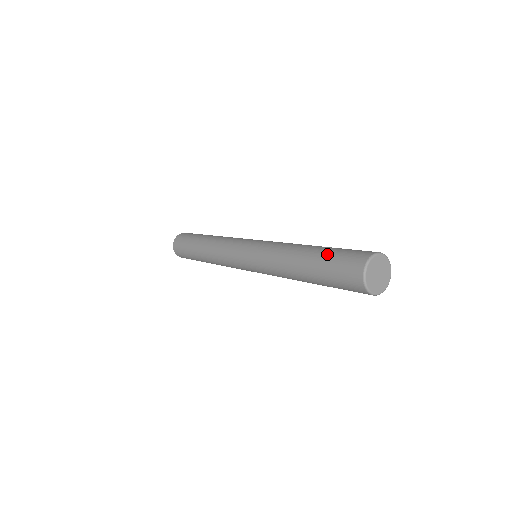
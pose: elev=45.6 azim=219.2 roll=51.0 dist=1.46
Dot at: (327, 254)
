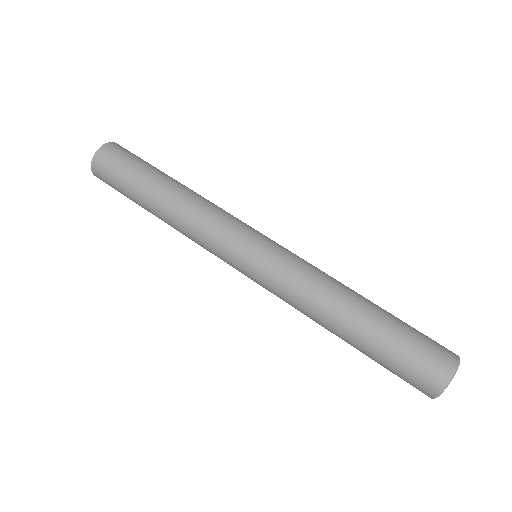
Dot at: (387, 347)
